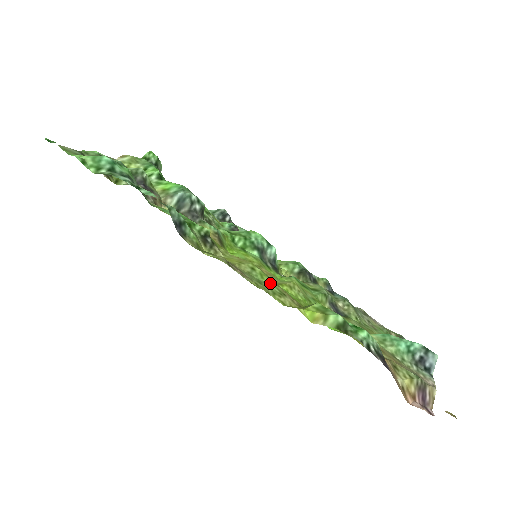
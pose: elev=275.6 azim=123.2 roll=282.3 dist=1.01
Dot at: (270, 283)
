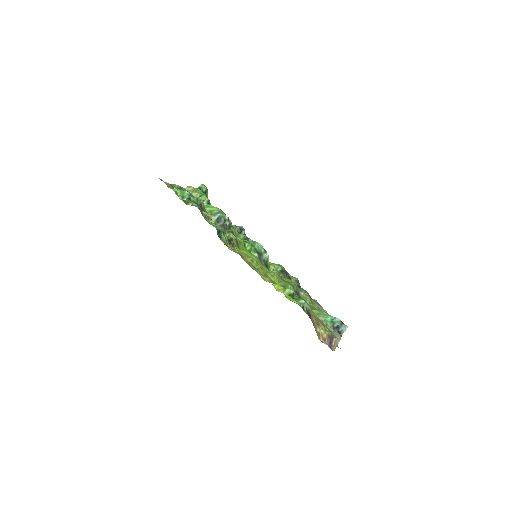
Dot at: (260, 269)
